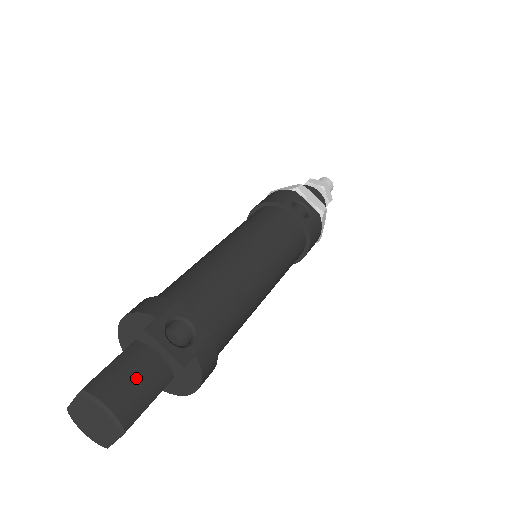
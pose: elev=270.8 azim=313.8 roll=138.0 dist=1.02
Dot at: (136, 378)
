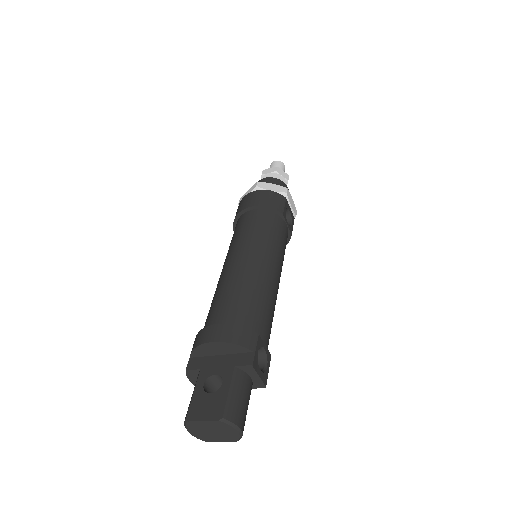
Dot at: (246, 401)
